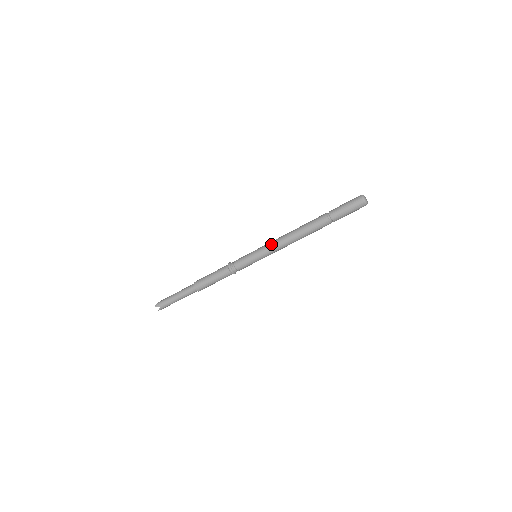
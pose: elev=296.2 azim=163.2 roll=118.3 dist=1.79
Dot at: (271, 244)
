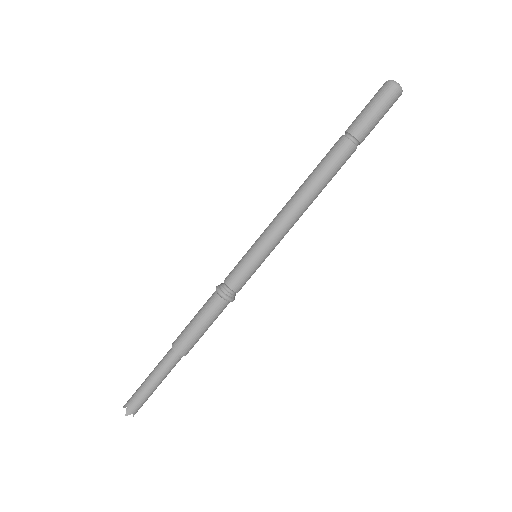
Dot at: (278, 228)
